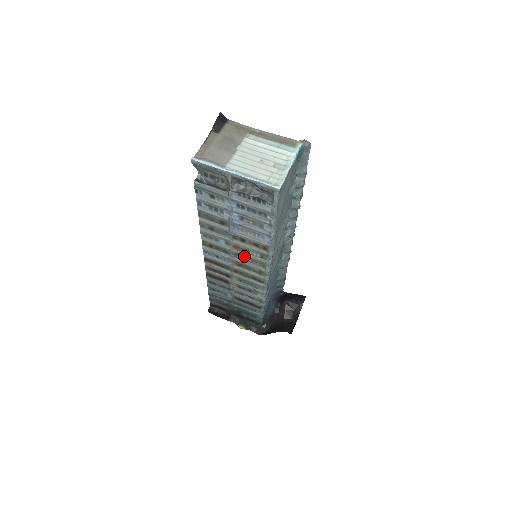
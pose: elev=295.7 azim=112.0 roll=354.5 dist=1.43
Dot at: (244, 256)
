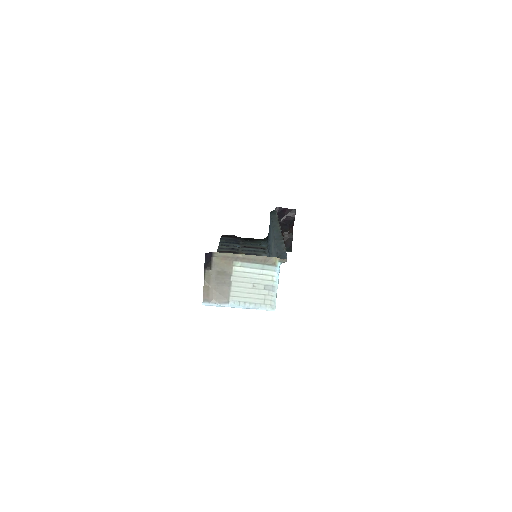
Dot at: occluded
